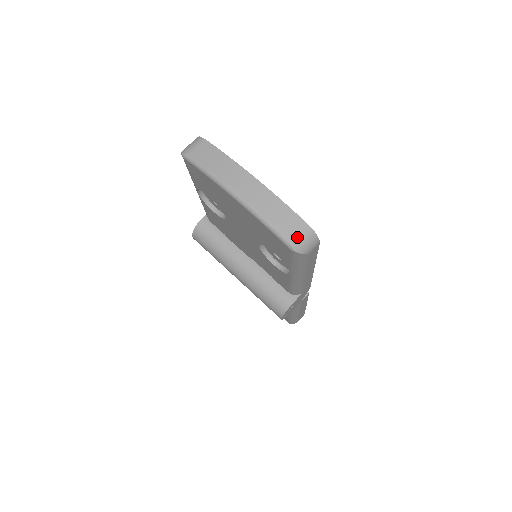
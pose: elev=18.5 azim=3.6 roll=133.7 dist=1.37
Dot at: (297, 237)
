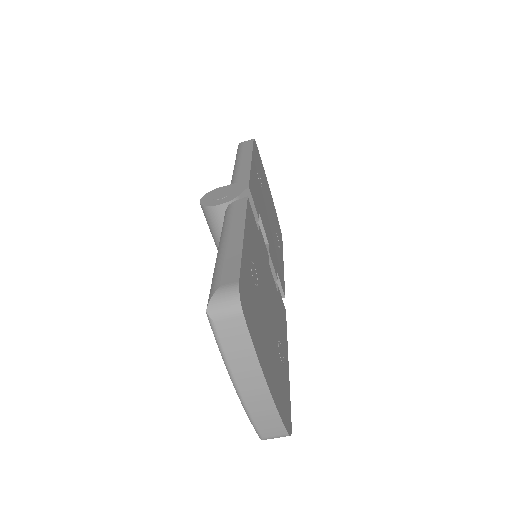
Dot at: (271, 437)
